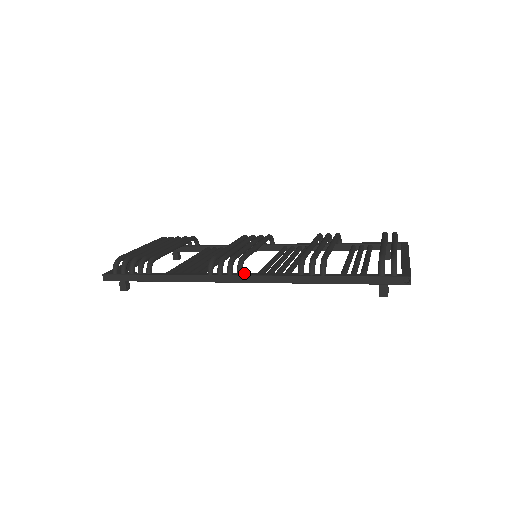
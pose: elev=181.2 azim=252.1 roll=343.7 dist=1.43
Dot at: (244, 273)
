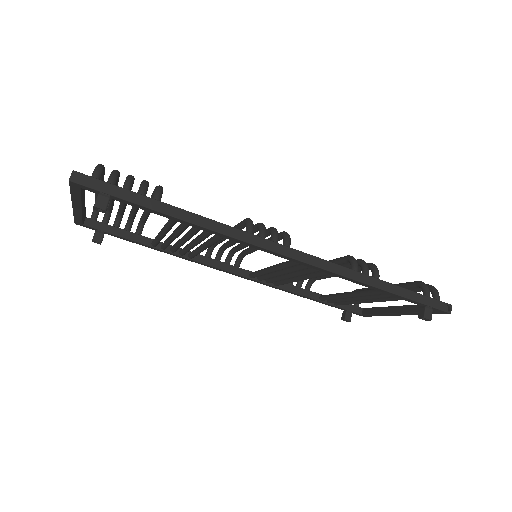
Dot at: (289, 249)
